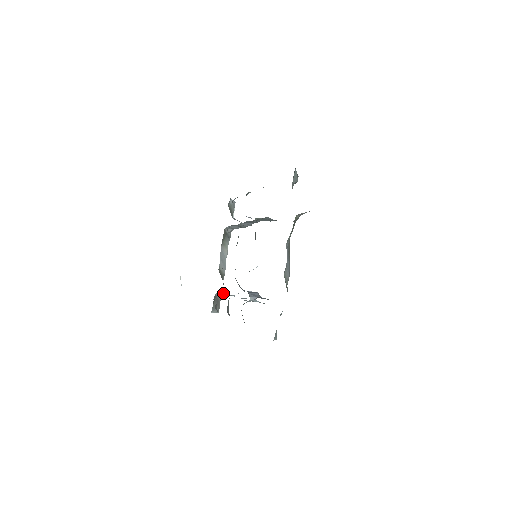
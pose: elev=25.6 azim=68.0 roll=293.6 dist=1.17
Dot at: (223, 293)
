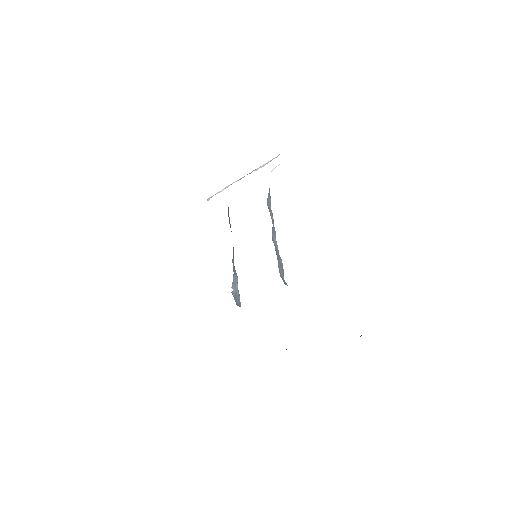
Dot at: occluded
